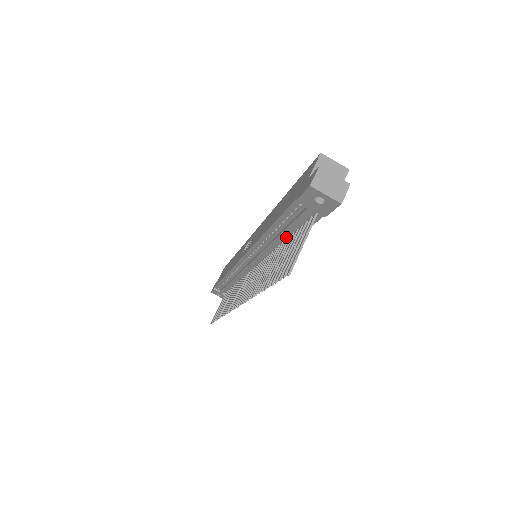
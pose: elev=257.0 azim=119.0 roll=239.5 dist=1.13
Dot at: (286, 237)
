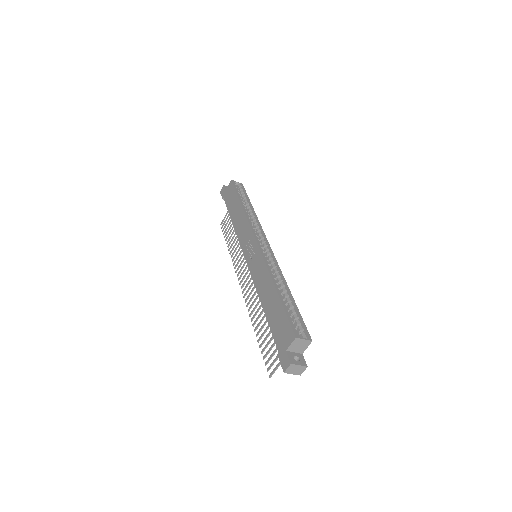
Dot at: occluded
